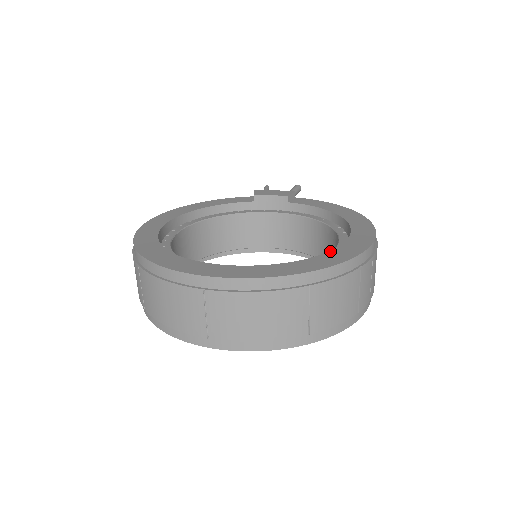
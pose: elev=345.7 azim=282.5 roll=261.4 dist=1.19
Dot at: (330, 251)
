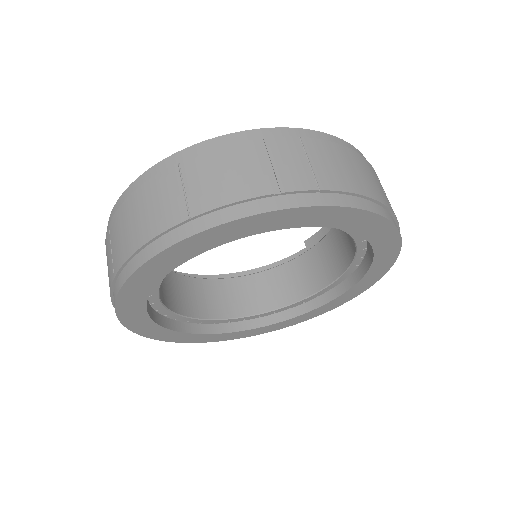
Dot at: occluded
